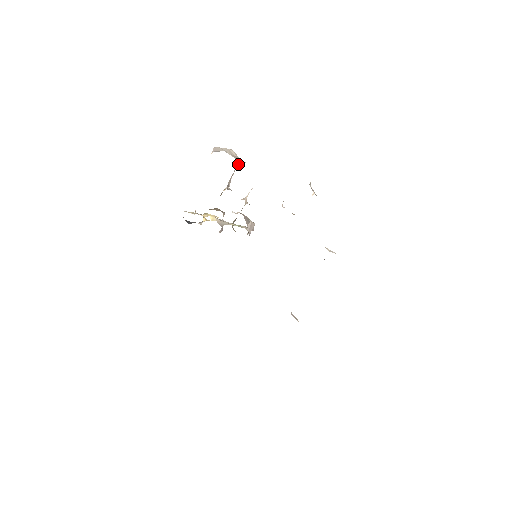
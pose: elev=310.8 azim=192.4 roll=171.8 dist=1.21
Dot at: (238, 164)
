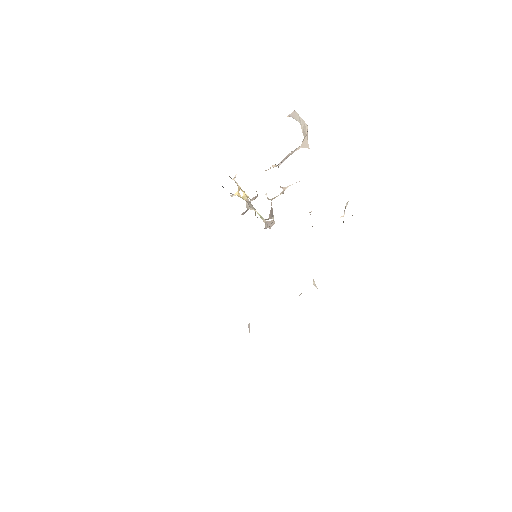
Dot at: (302, 146)
